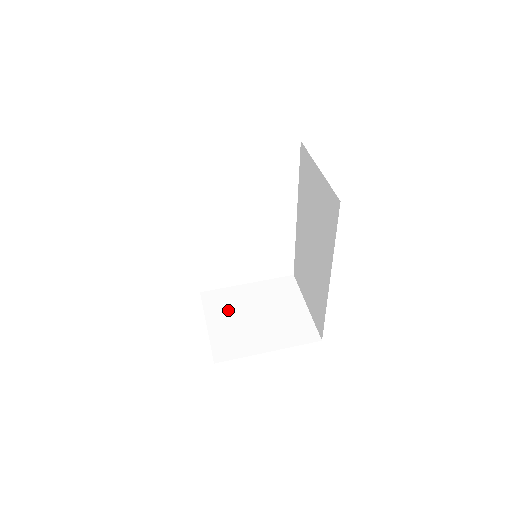
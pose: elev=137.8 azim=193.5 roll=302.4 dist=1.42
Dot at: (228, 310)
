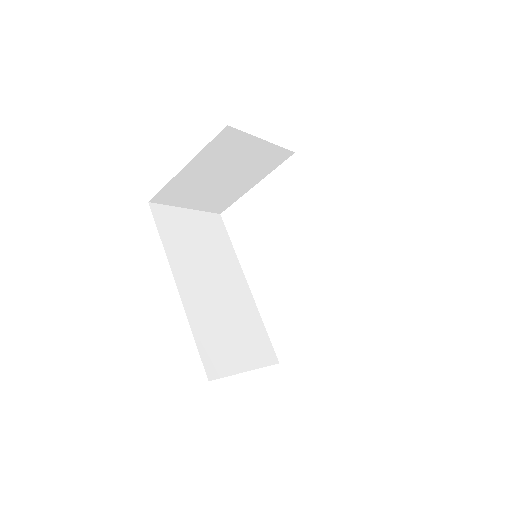
Dot at: occluded
